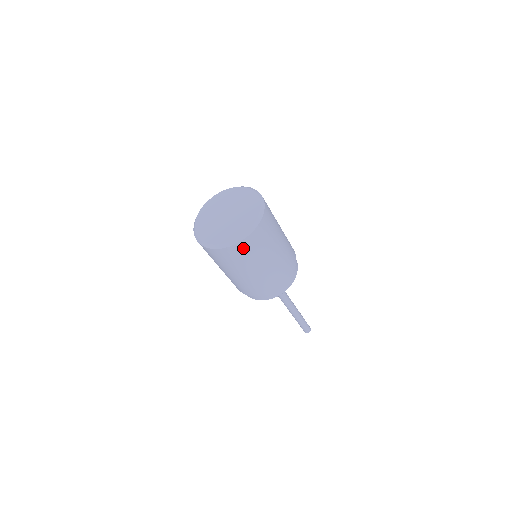
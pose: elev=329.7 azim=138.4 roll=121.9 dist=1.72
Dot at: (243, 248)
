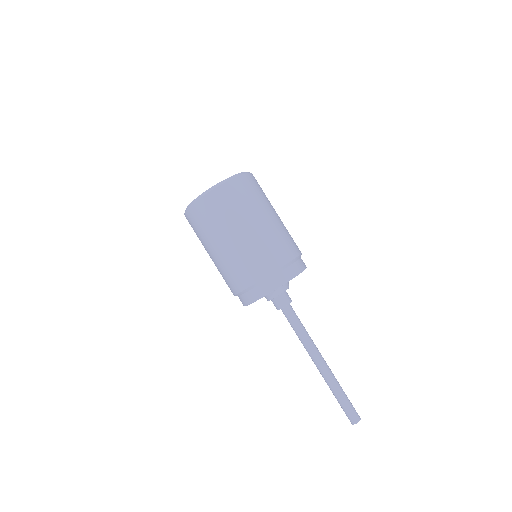
Dot at: (223, 196)
